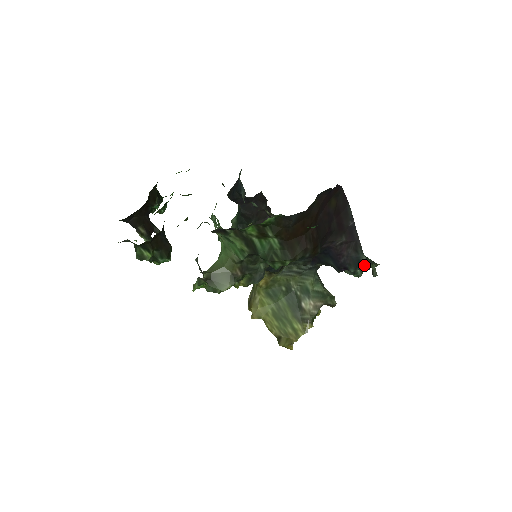
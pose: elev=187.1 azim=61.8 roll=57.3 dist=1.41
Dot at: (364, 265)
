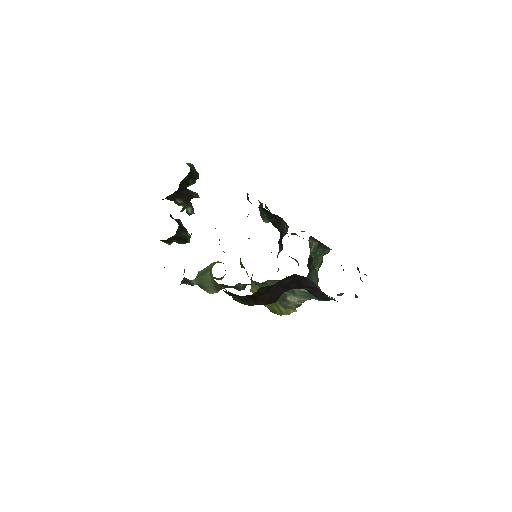
Dot at: (335, 300)
